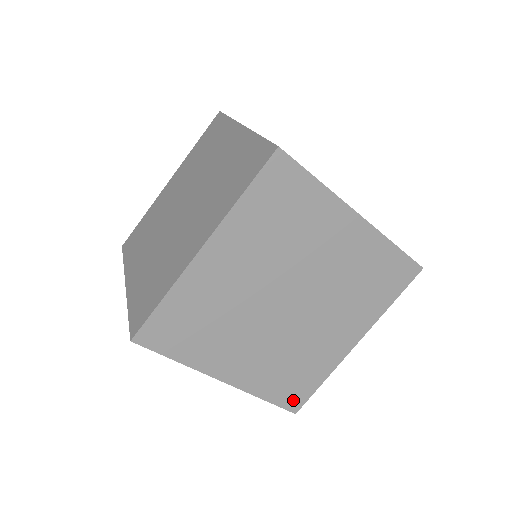
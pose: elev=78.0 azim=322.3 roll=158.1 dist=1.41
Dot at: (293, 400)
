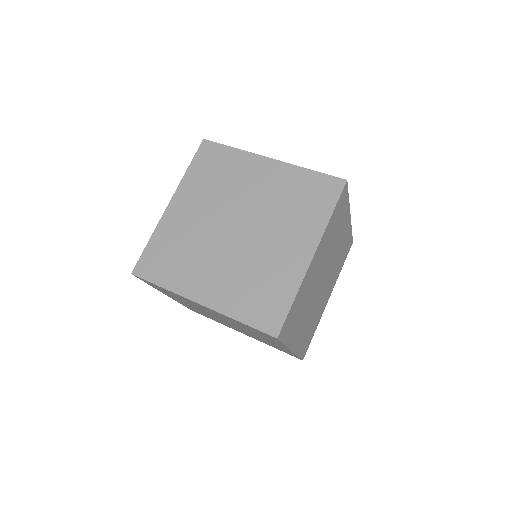
Dot at: (269, 321)
